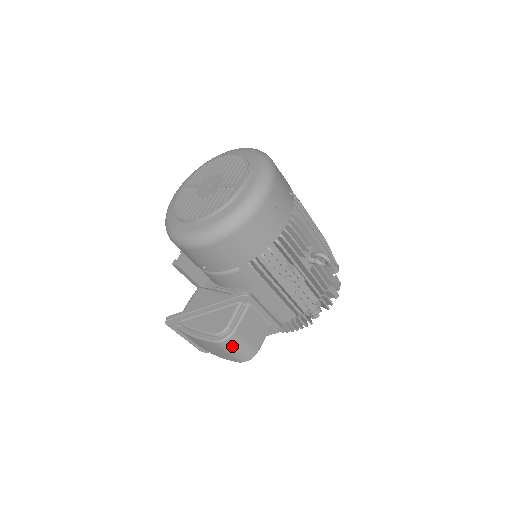
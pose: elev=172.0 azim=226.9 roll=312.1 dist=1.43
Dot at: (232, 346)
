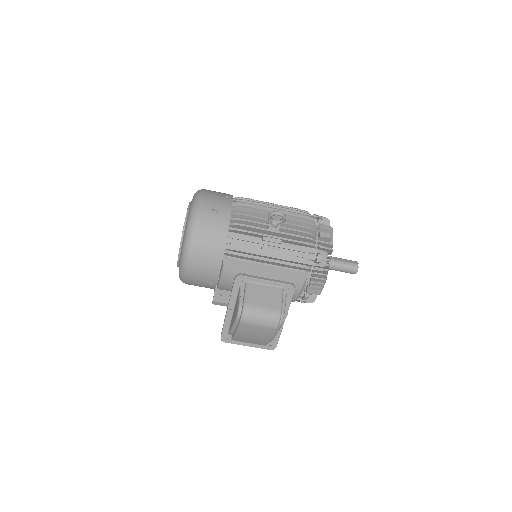
Dot at: (253, 317)
